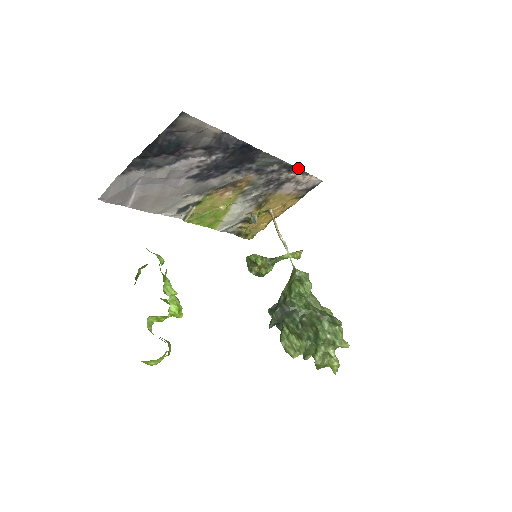
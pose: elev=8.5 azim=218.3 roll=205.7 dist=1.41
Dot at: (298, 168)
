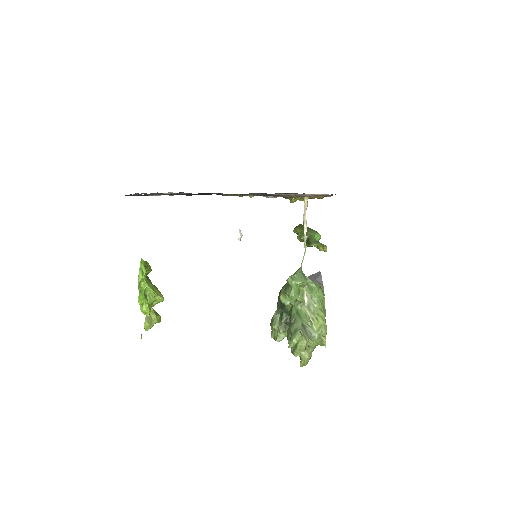
Dot at: (284, 193)
